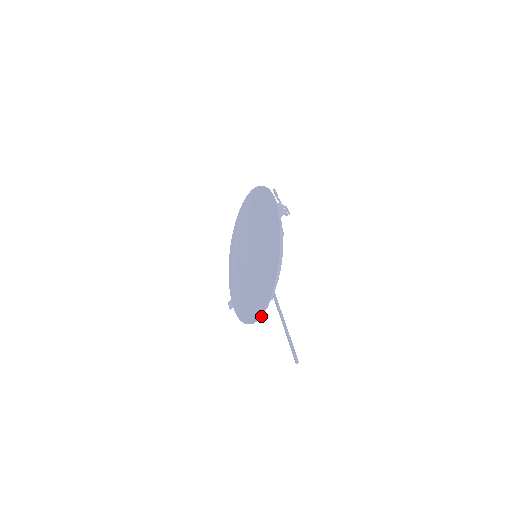
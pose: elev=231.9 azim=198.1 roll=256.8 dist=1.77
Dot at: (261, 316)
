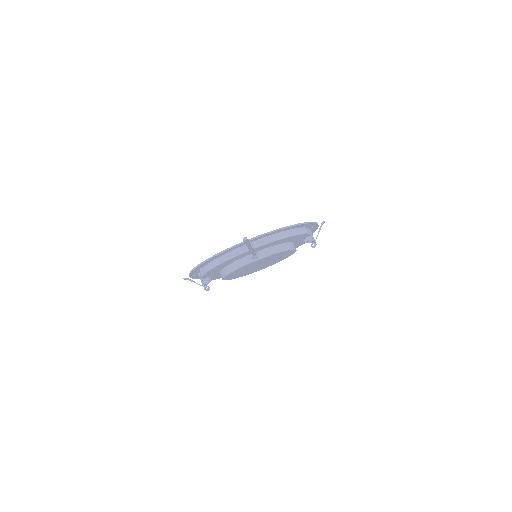
Dot at: (230, 248)
